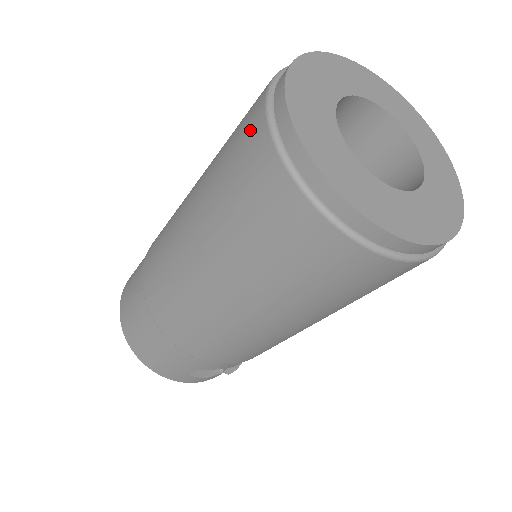
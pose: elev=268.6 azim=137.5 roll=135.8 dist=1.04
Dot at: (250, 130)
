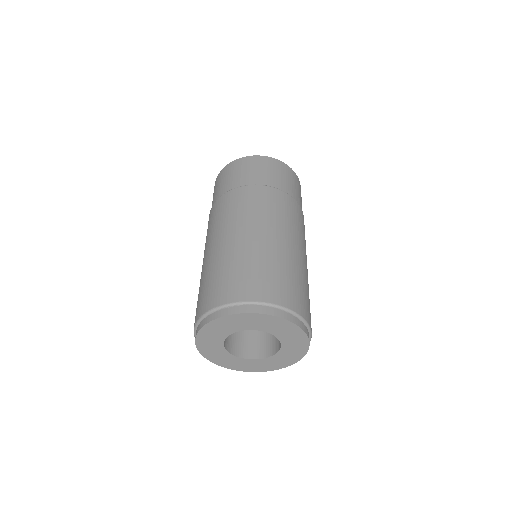
Dot at: occluded
